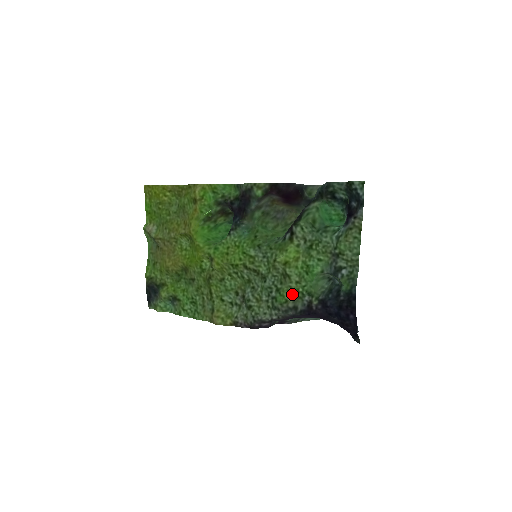
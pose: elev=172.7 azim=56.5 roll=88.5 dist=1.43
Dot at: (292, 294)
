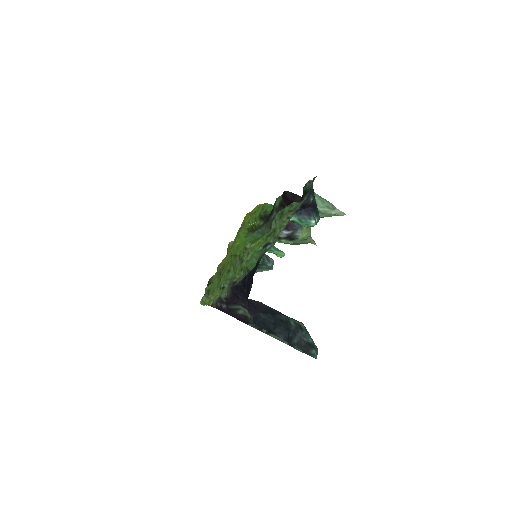
Dot at: (241, 272)
